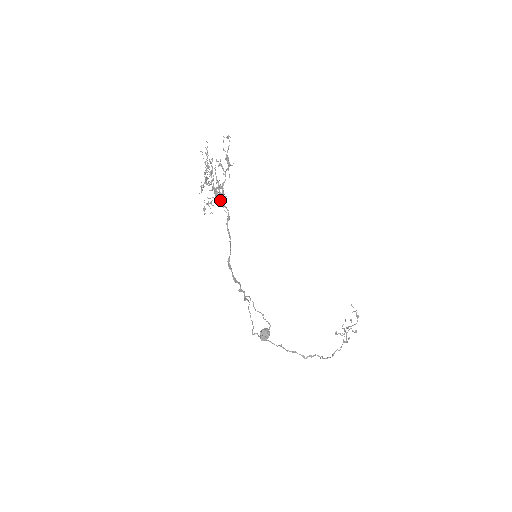
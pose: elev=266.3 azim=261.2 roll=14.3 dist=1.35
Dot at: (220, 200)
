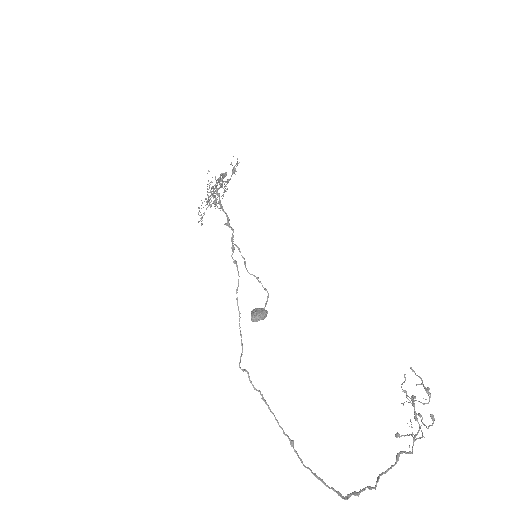
Dot at: (219, 177)
